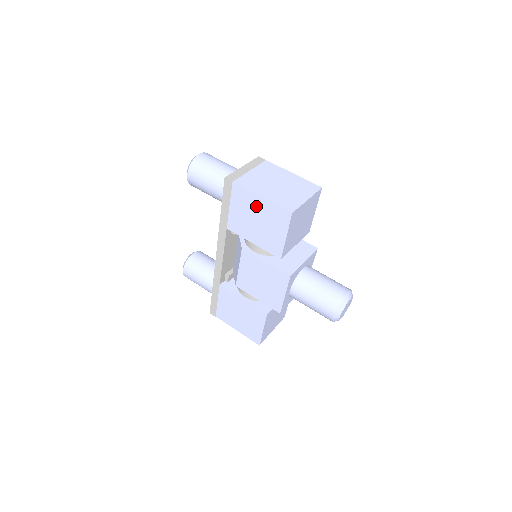
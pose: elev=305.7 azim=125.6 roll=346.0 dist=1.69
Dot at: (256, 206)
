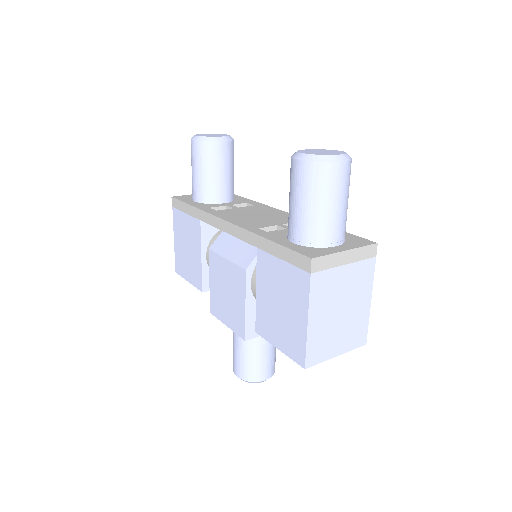
Dot at: (295, 310)
